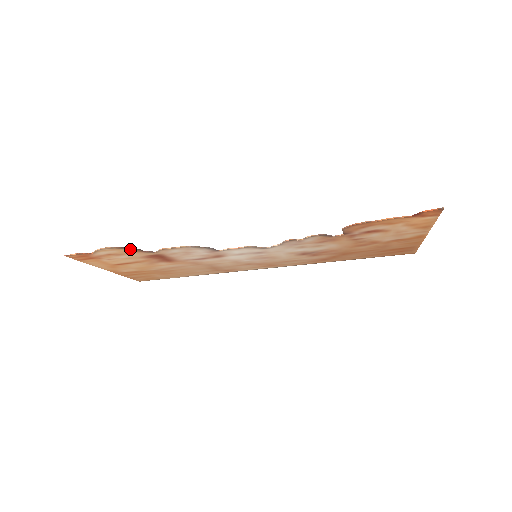
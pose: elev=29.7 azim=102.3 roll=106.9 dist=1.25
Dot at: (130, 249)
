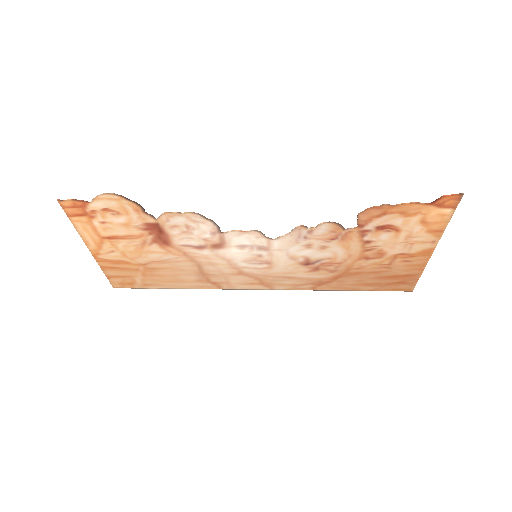
Dot at: (133, 203)
